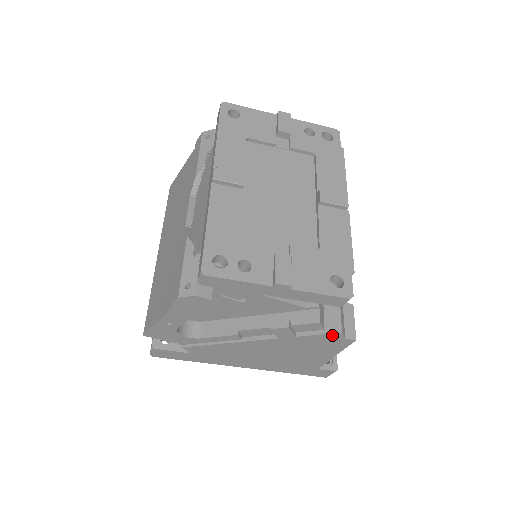
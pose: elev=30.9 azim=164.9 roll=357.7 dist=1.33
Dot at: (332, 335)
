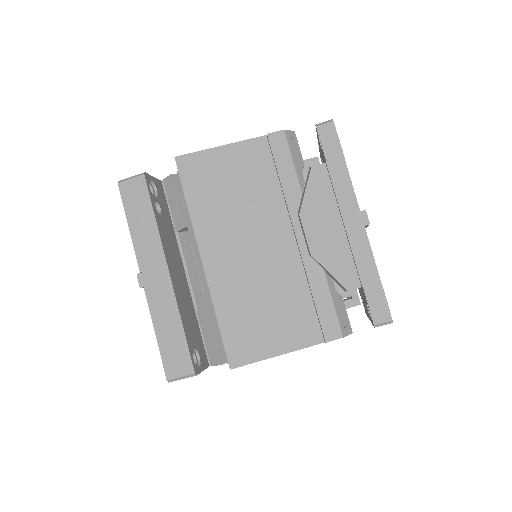
Dot at: occluded
